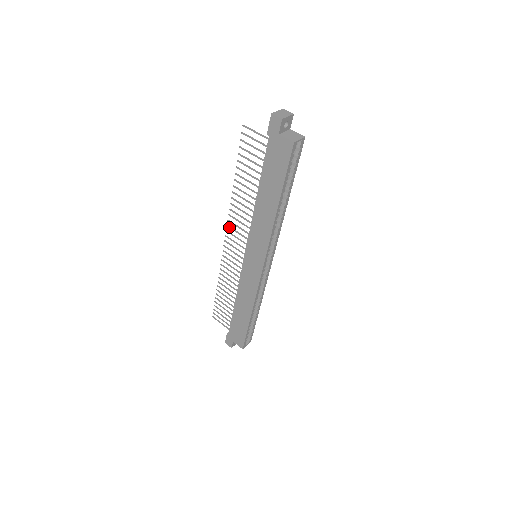
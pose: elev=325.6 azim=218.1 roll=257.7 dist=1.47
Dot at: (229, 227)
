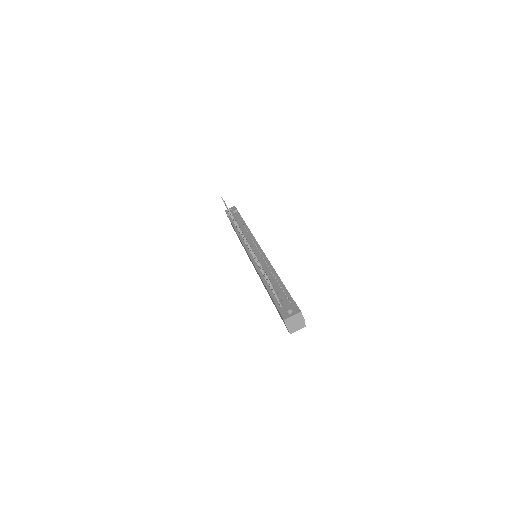
Dot at: occluded
